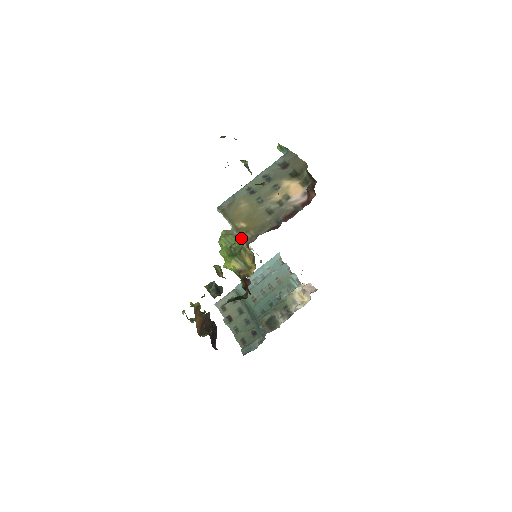
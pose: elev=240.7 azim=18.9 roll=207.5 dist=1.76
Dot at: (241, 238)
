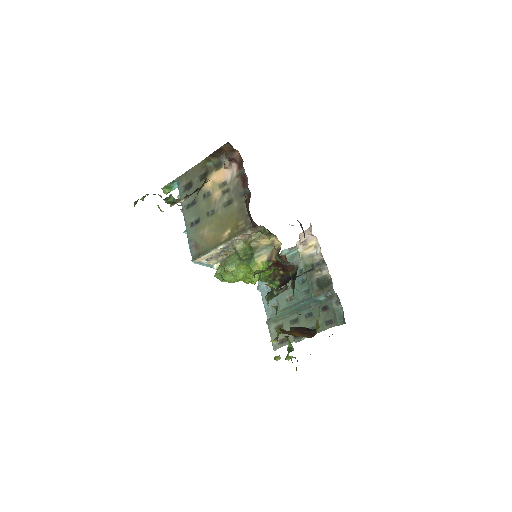
Dot at: (241, 235)
